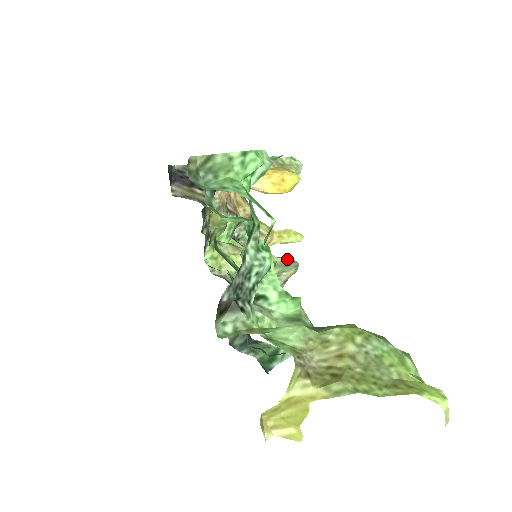
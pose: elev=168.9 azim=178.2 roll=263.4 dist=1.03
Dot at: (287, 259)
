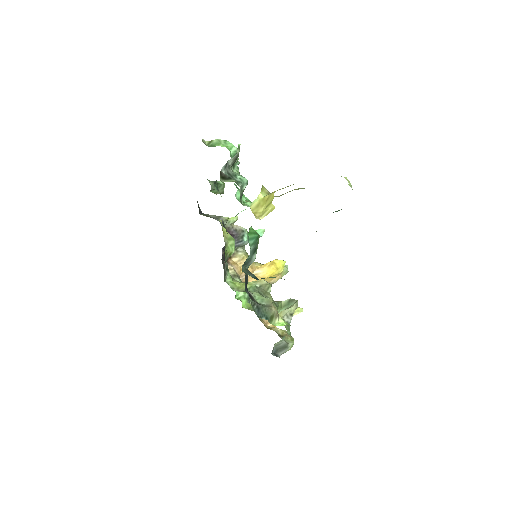
Dot at: (288, 300)
